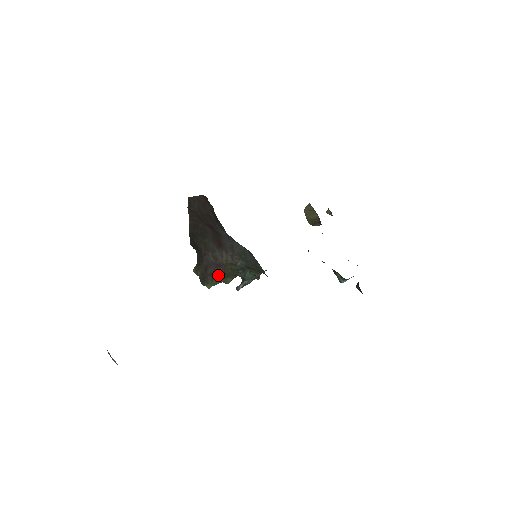
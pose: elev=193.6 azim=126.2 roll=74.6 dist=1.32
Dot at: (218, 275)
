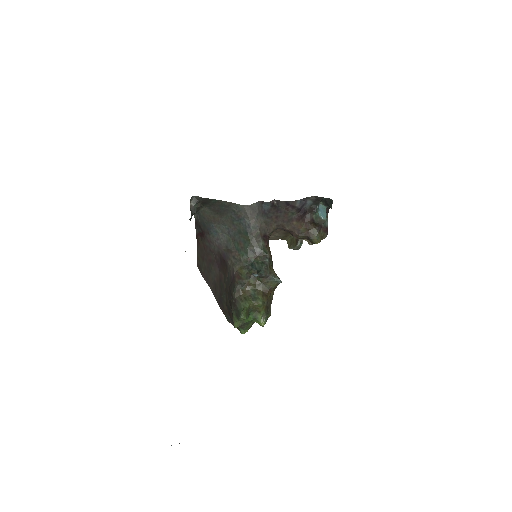
Dot at: (237, 283)
